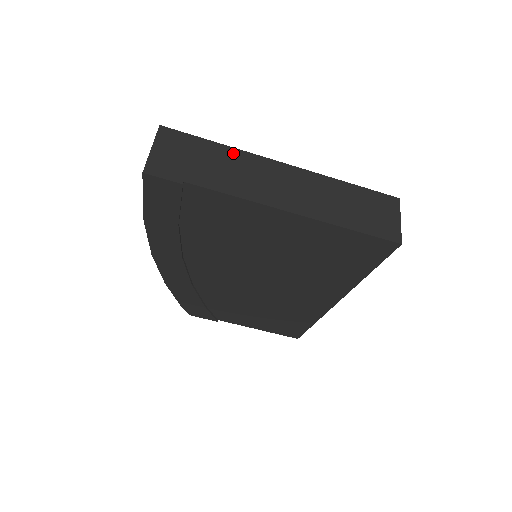
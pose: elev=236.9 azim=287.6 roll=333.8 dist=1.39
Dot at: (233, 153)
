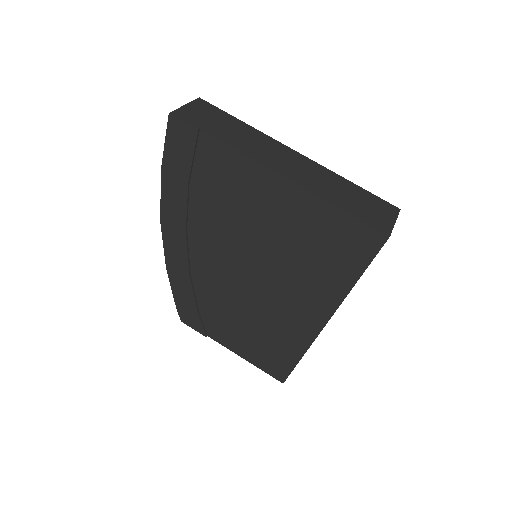
Dot at: (252, 130)
